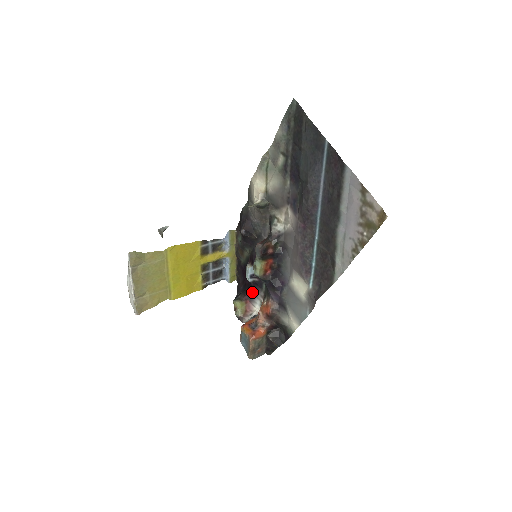
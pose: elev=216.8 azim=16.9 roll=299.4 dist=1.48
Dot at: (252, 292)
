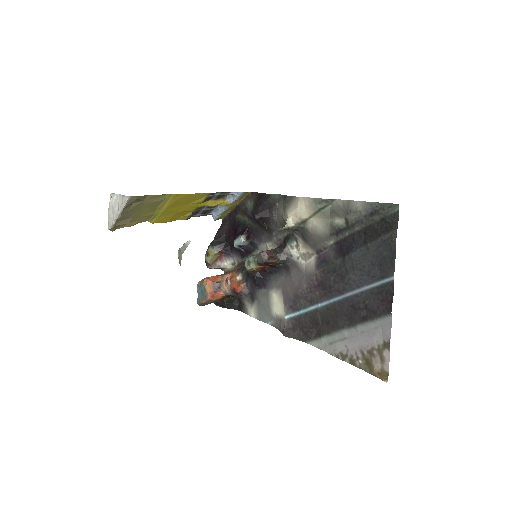
Dot at: (231, 251)
